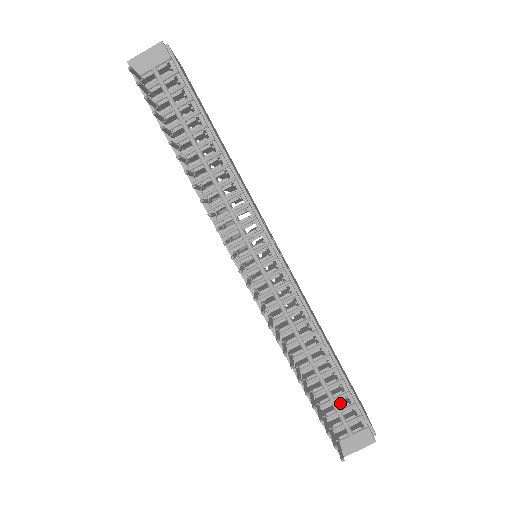
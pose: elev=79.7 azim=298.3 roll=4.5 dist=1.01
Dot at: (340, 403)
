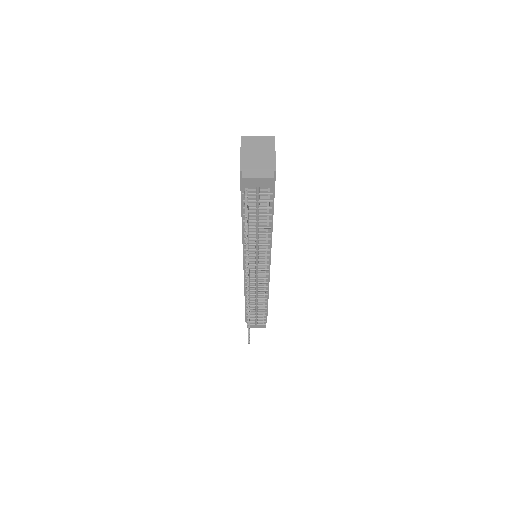
Dot at: occluded
